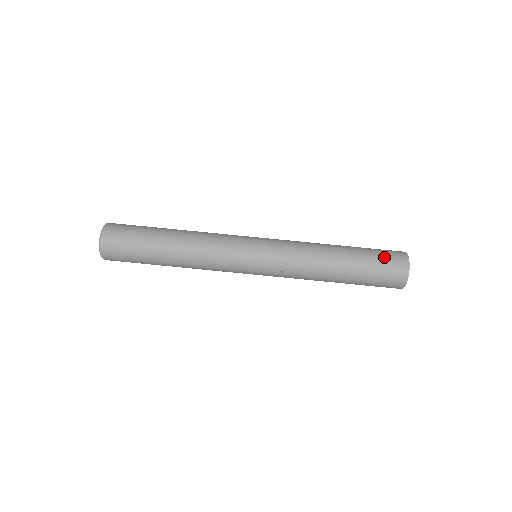
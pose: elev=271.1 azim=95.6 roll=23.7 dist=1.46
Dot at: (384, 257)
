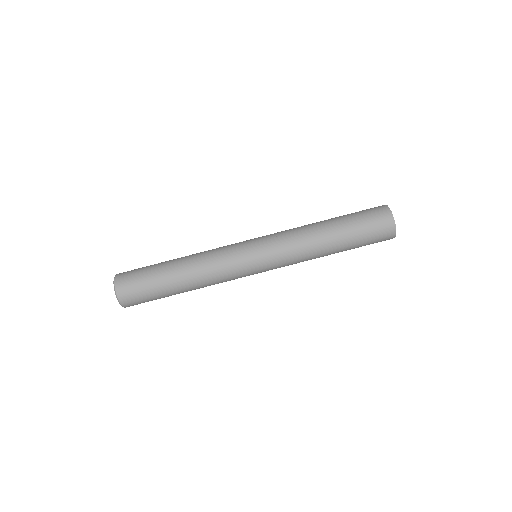
Dot at: (368, 215)
